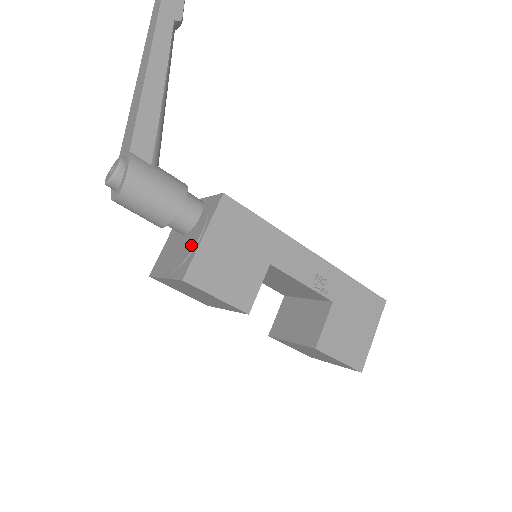
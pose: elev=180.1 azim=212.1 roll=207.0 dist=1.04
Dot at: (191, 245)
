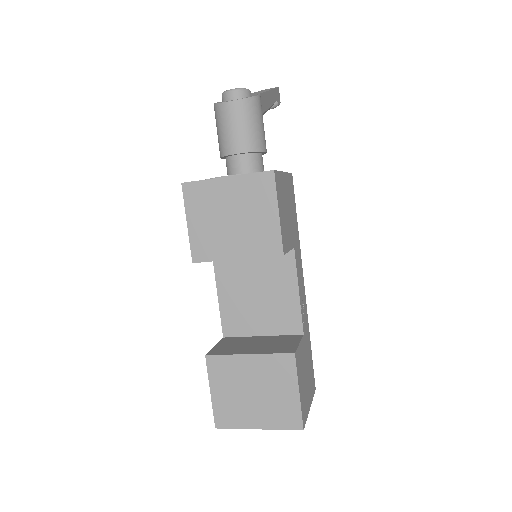
Dot at: occluded
